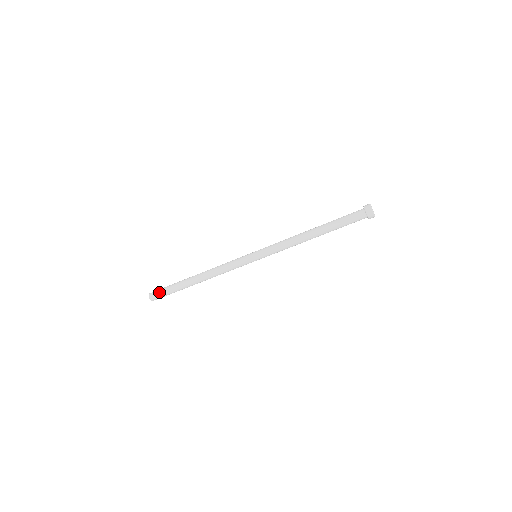
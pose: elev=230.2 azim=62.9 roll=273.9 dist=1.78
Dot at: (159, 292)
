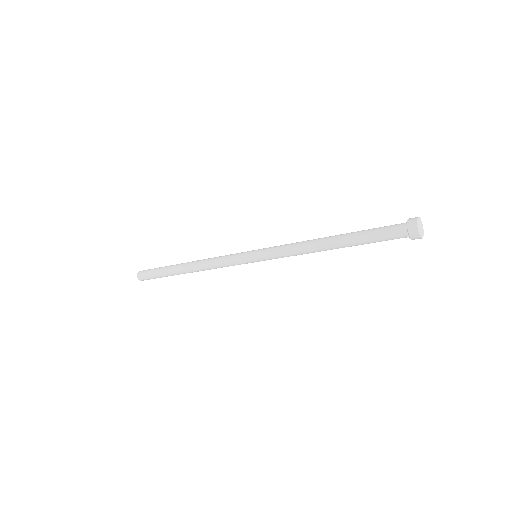
Dot at: (148, 278)
